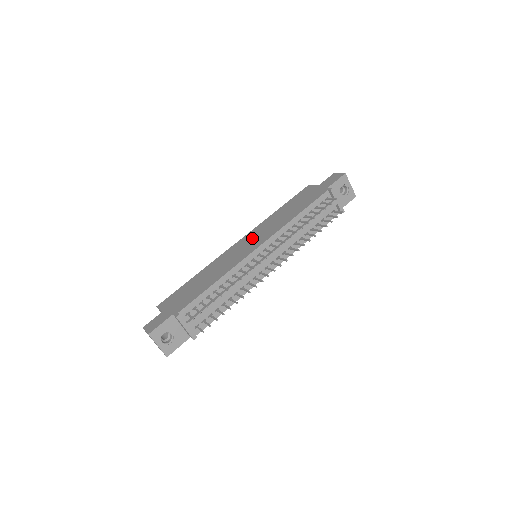
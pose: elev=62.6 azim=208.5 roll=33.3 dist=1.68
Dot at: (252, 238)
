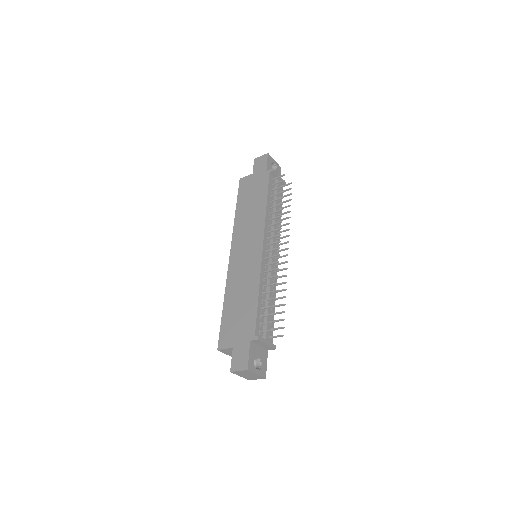
Dot at: (244, 244)
